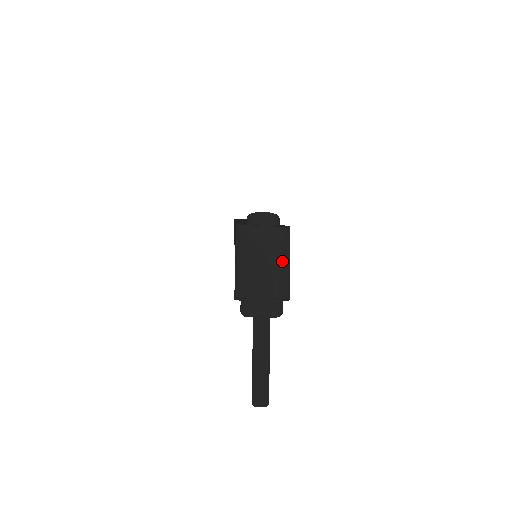
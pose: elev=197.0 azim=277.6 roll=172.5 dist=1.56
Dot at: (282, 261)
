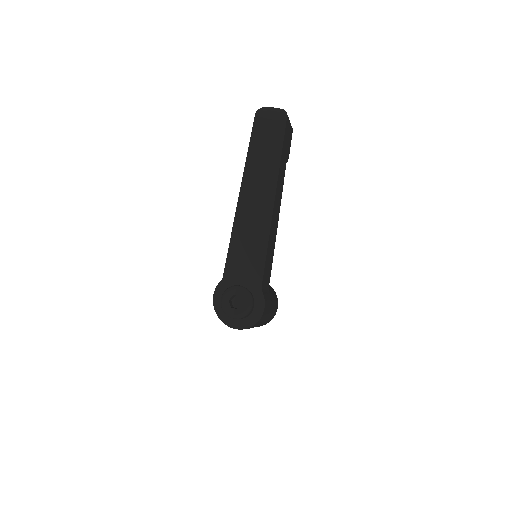
Dot at: occluded
